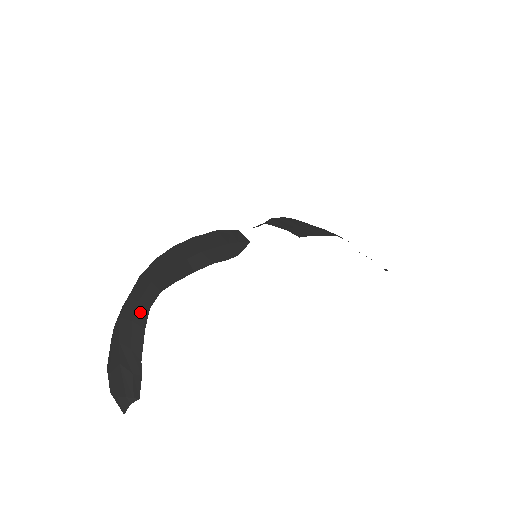
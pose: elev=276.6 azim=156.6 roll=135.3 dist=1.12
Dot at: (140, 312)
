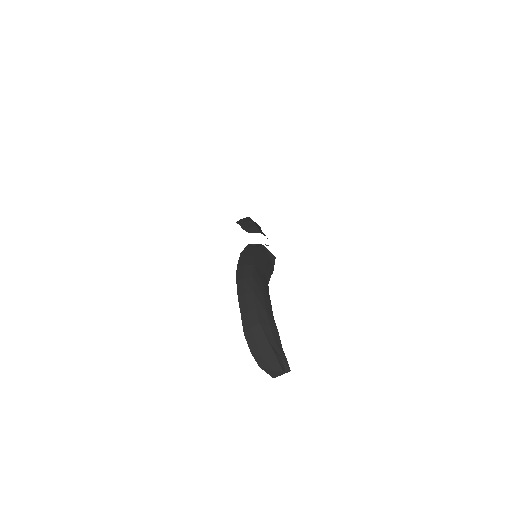
Dot at: (271, 320)
